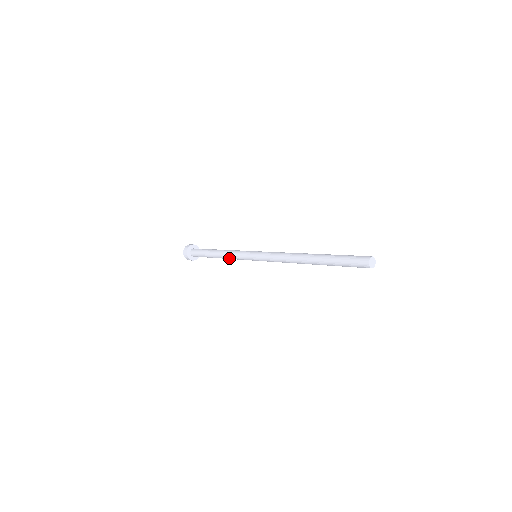
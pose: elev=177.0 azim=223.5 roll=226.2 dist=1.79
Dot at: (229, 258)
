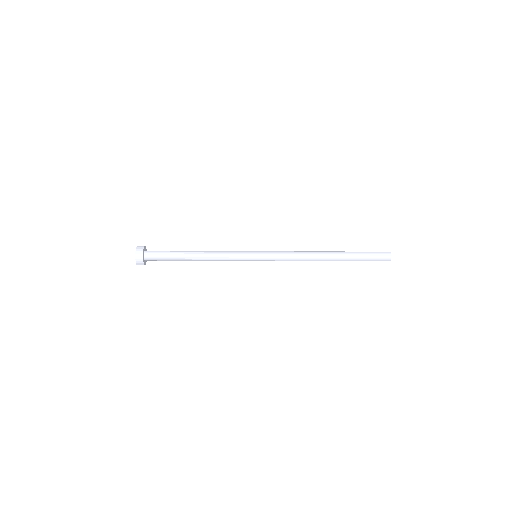
Dot at: (216, 255)
